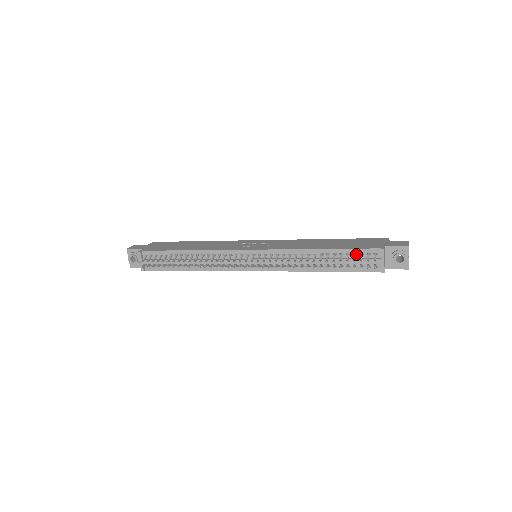
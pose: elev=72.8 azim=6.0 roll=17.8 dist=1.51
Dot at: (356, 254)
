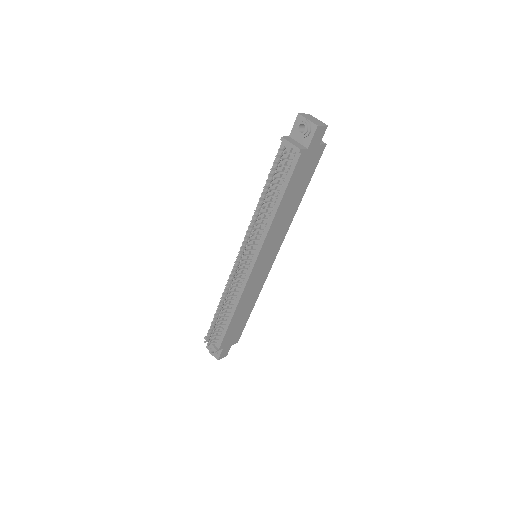
Dot at: occluded
